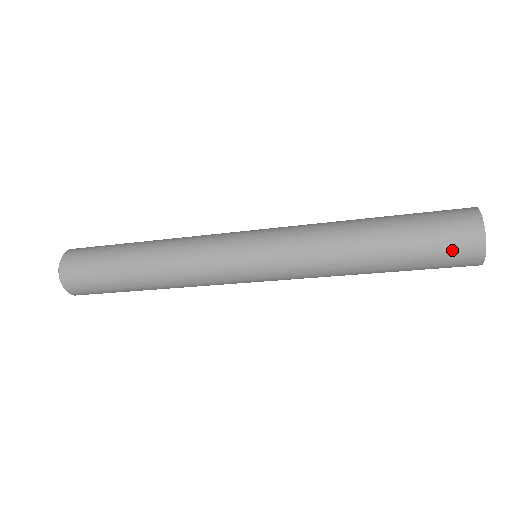
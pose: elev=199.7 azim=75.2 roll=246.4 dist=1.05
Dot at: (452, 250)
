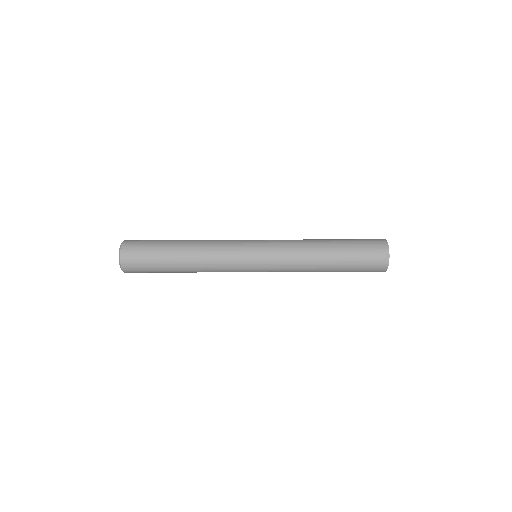
Dot at: (372, 255)
